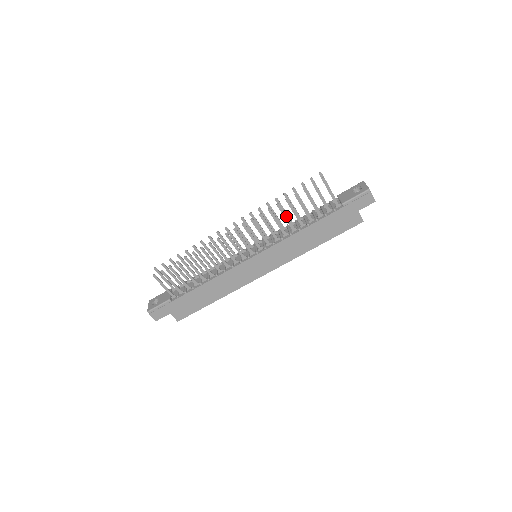
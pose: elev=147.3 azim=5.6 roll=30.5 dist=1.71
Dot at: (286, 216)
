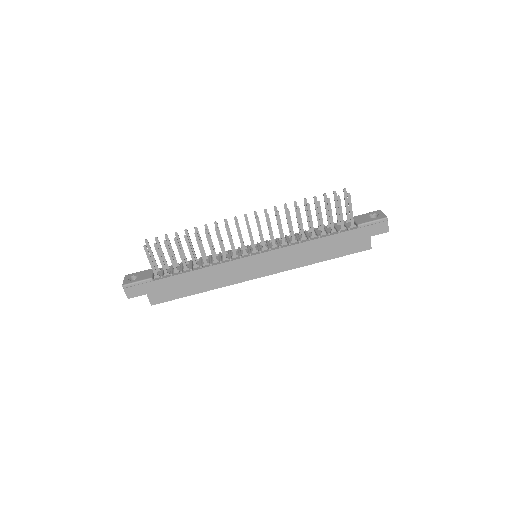
Dot at: (301, 222)
